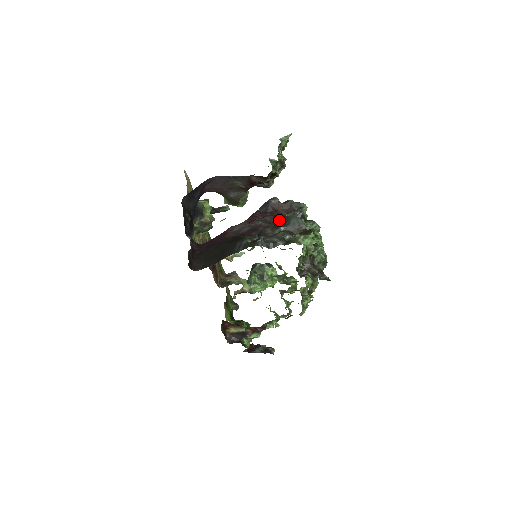
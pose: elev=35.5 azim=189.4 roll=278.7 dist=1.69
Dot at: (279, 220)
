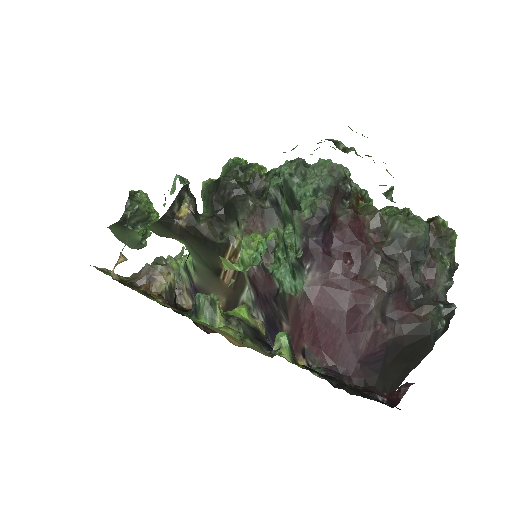
Dot at: (366, 233)
